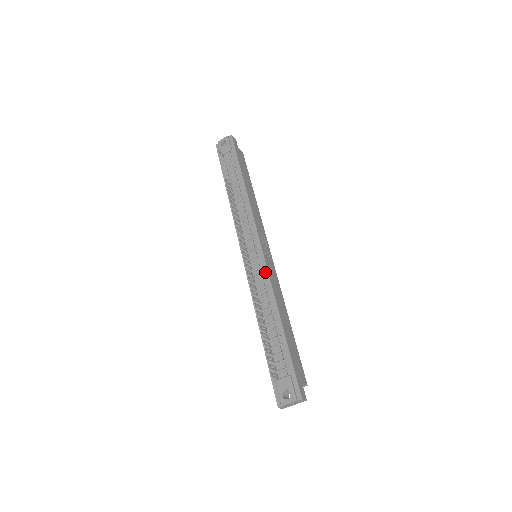
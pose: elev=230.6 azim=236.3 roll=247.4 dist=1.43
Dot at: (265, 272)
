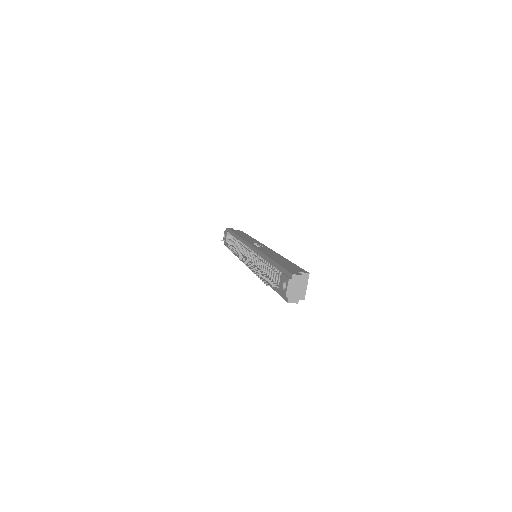
Dot at: (256, 251)
